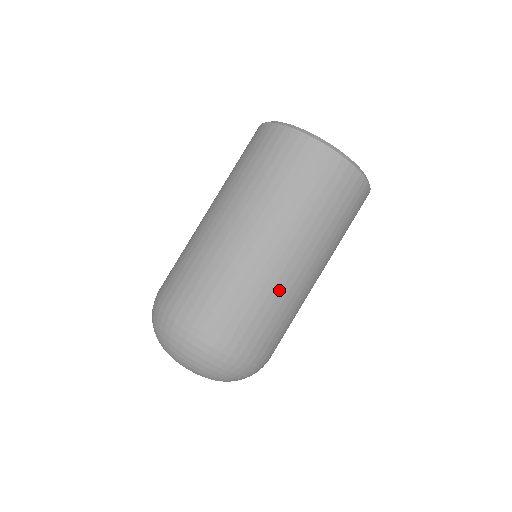
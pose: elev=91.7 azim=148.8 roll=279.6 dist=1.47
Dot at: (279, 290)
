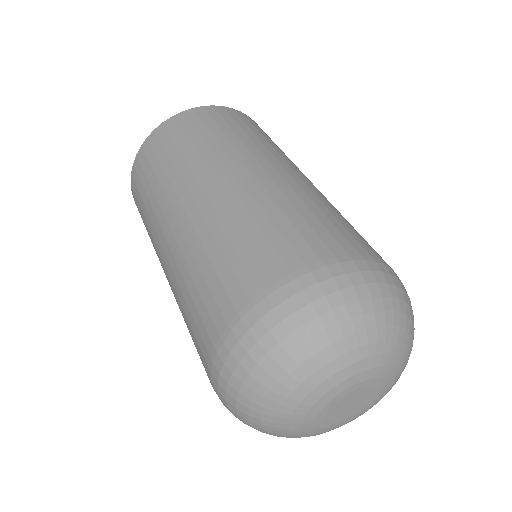
Dot at: (305, 194)
